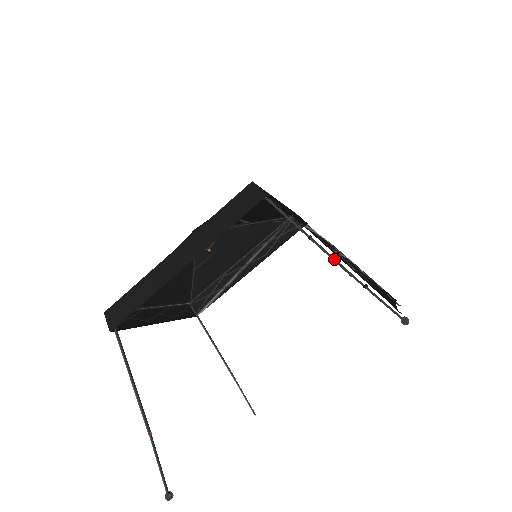
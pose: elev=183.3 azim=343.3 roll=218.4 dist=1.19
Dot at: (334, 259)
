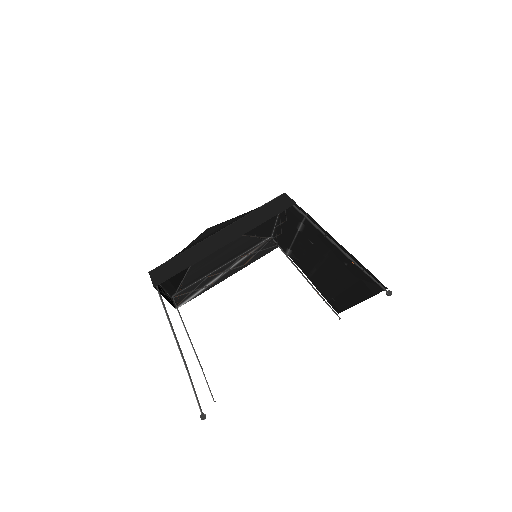
Dot at: (343, 251)
